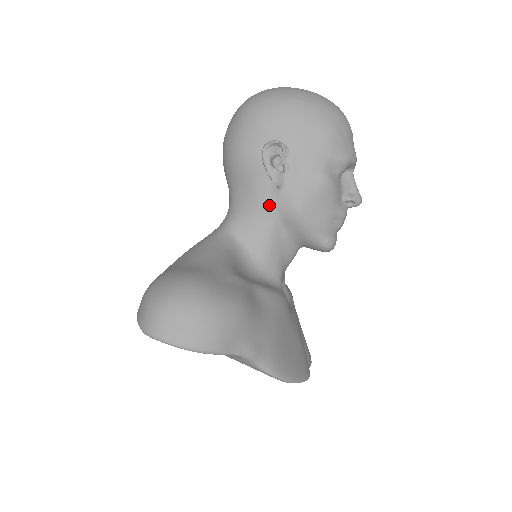
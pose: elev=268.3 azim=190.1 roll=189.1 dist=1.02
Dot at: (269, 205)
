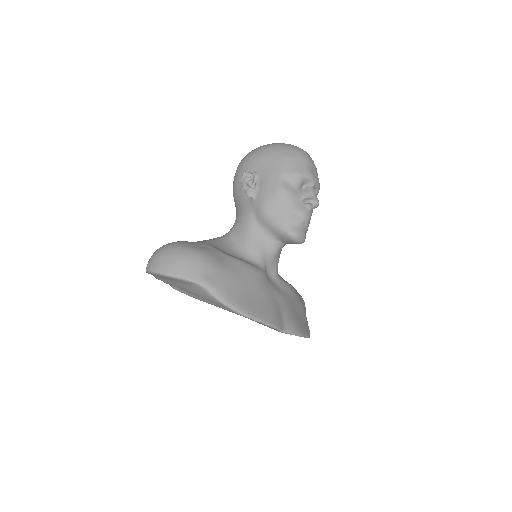
Dot at: (249, 211)
